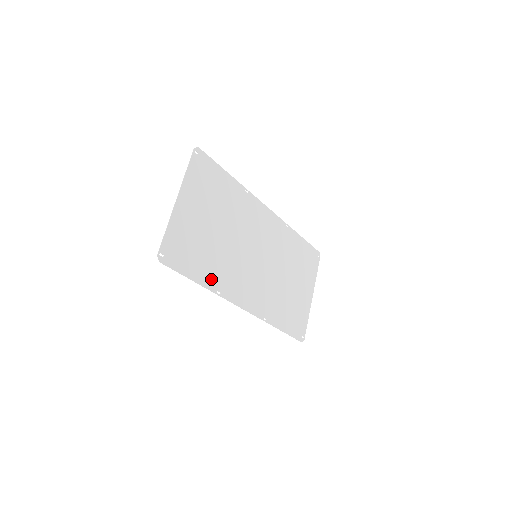
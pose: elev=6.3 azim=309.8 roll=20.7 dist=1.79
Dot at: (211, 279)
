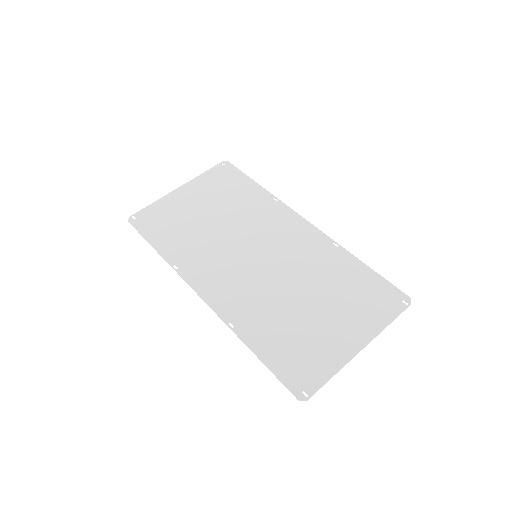
Dot at: (174, 252)
